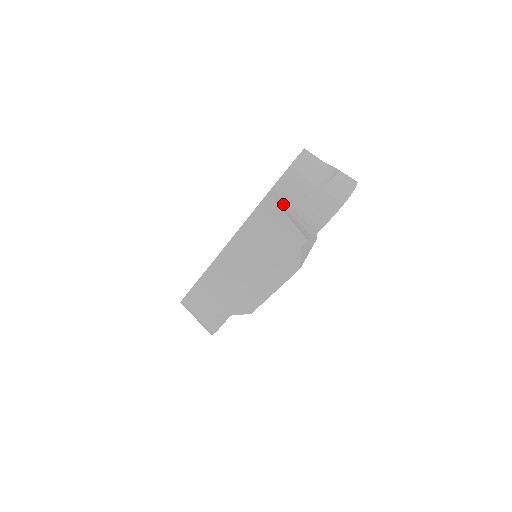
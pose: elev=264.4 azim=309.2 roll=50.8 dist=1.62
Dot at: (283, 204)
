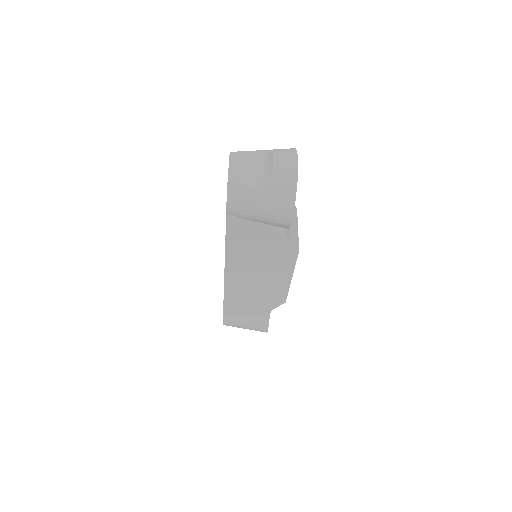
Dot at: (245, 217)
